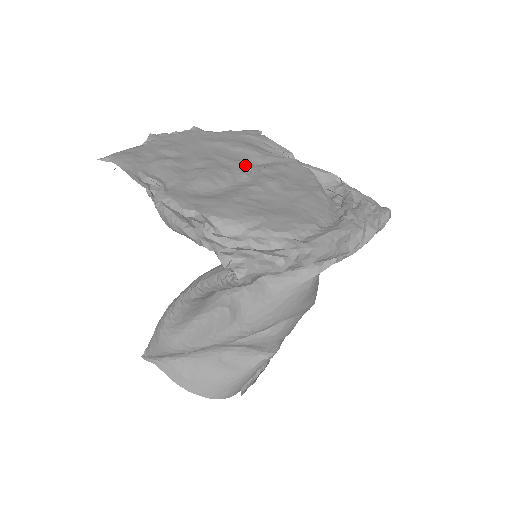
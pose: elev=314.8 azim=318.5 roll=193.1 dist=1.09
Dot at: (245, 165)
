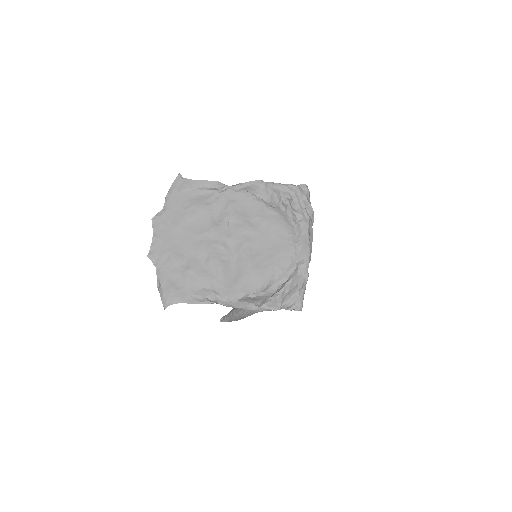
Dot at: (218, 228)
